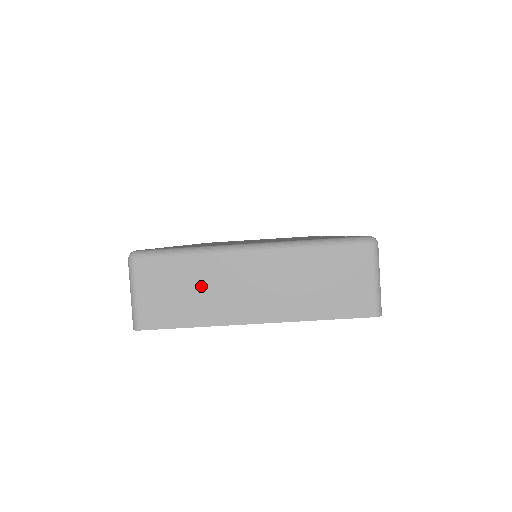
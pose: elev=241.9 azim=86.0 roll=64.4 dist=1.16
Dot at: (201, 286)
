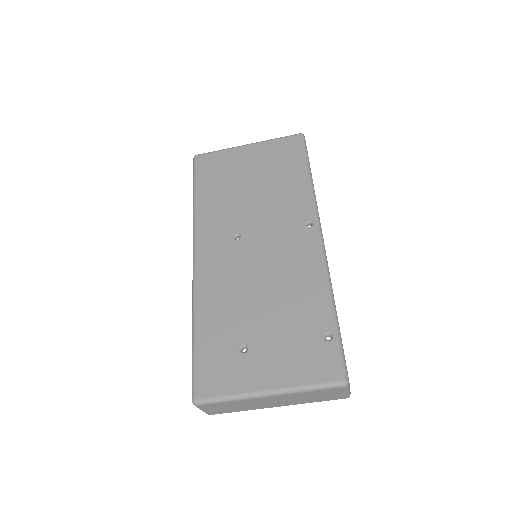
Dot at: (241, 405)
